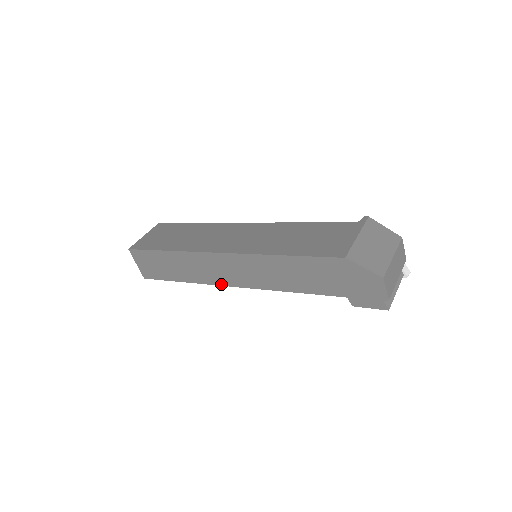
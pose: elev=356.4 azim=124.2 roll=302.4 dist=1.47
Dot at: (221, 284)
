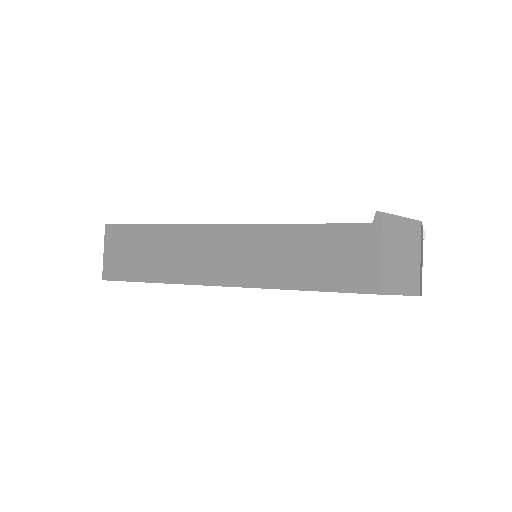
Dot at: occluded
